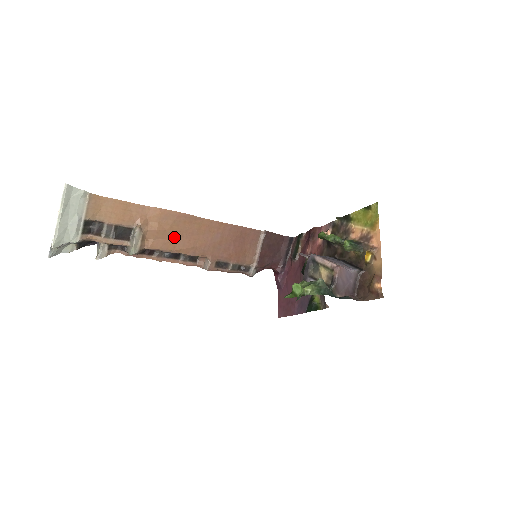
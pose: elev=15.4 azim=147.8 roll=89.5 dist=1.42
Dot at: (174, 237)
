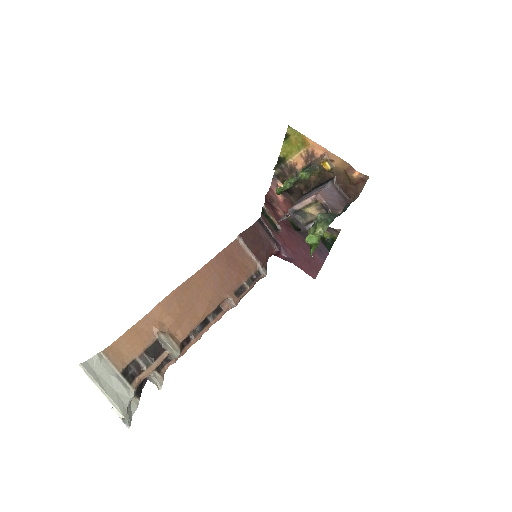
Dot at: (190, 311)
